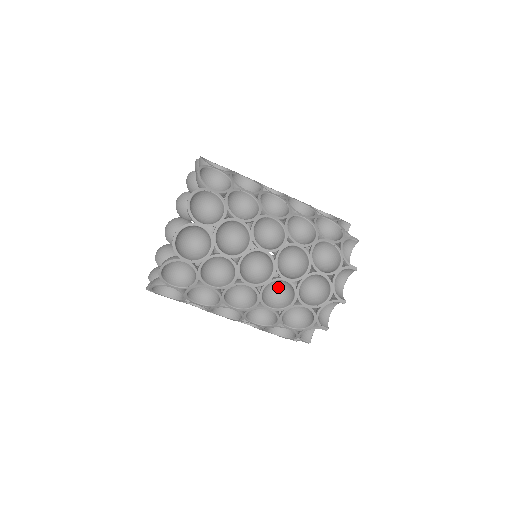
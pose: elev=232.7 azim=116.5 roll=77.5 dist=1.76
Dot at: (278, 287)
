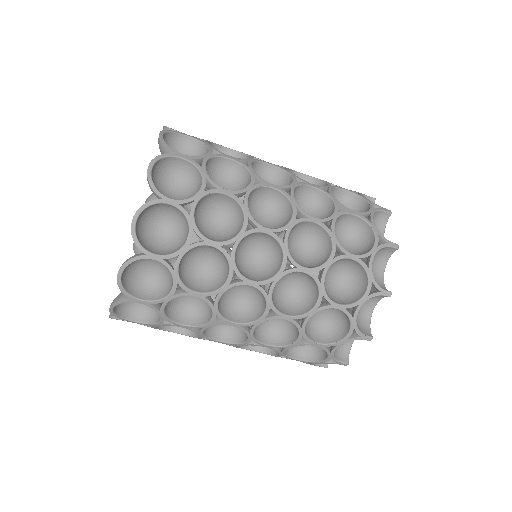
Dot at: (304, 247)
